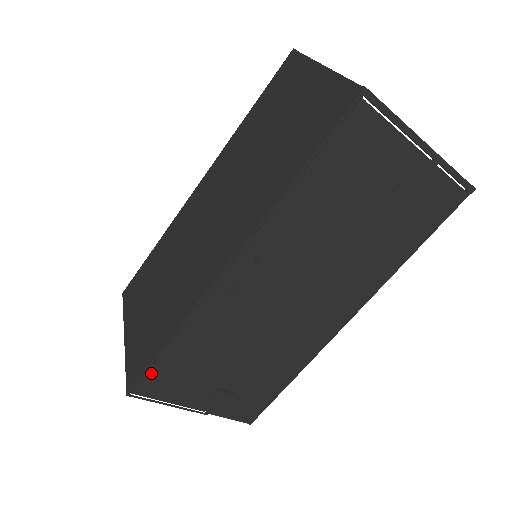
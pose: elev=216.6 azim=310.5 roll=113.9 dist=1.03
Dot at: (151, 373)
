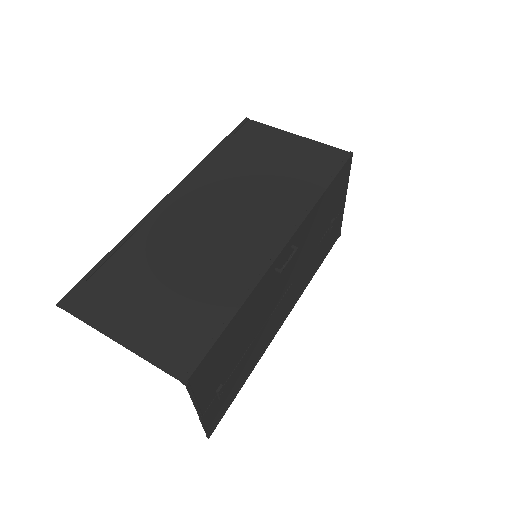
Dot at: (208, 356)
